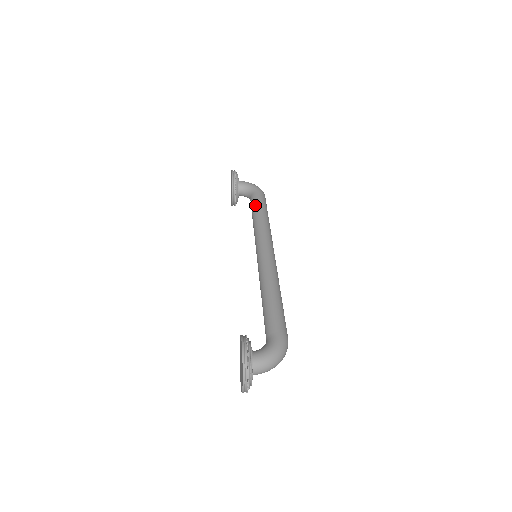
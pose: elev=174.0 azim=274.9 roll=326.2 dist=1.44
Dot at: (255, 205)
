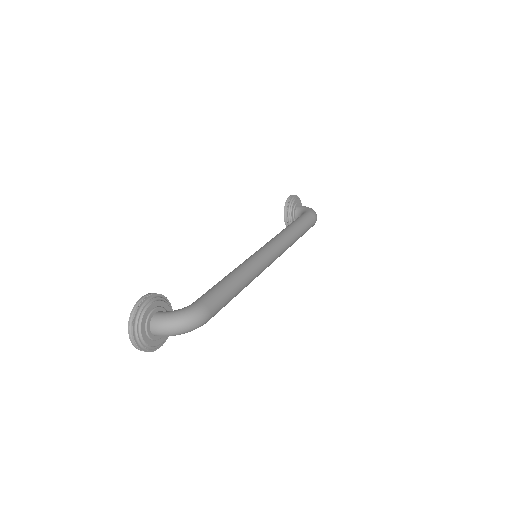
Dot at: (293, 221)
